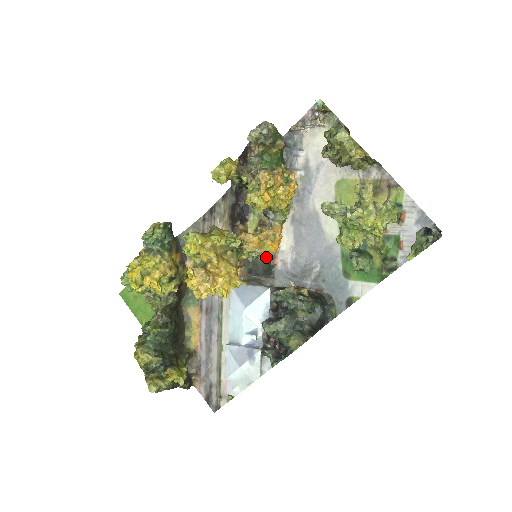
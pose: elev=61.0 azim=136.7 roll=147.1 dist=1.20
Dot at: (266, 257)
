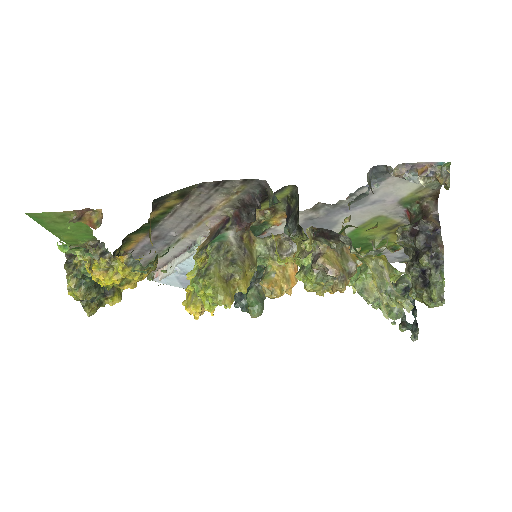
Dot at: (255, 228)
